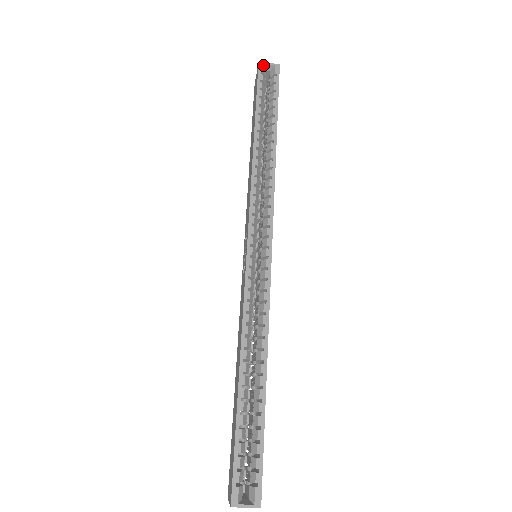
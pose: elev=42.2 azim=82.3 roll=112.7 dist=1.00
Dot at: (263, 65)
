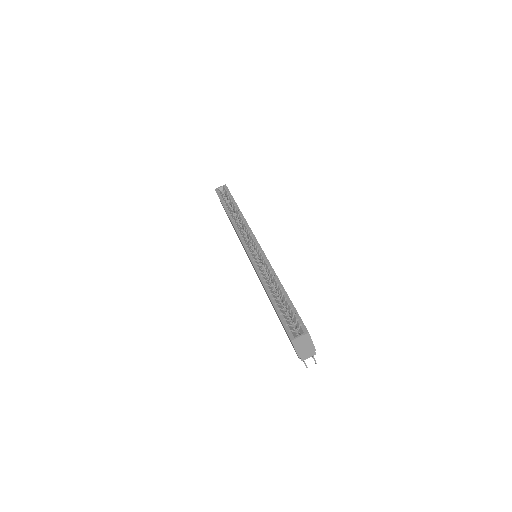
Dot at: (218, 189)
